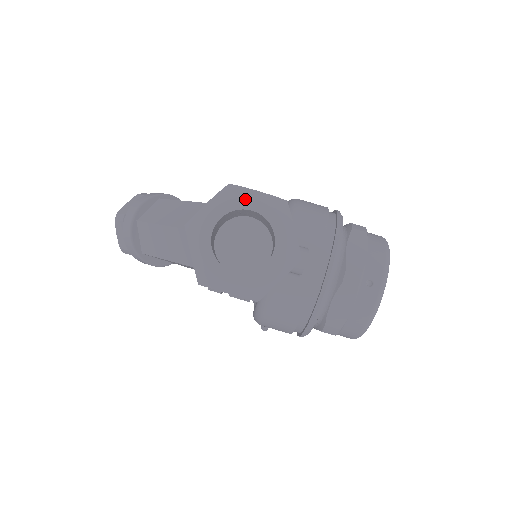
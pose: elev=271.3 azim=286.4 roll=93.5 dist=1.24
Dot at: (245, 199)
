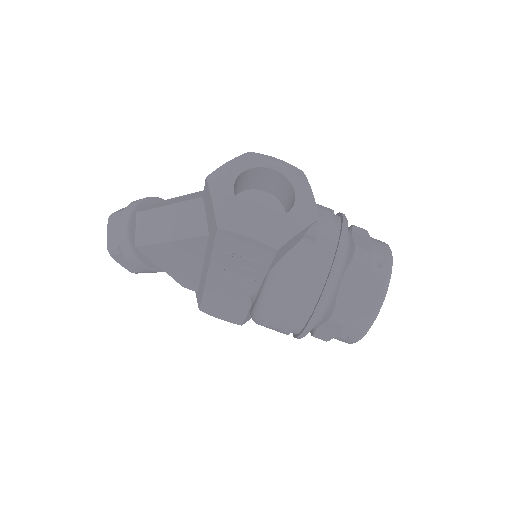
Dot at: (267, 160)
